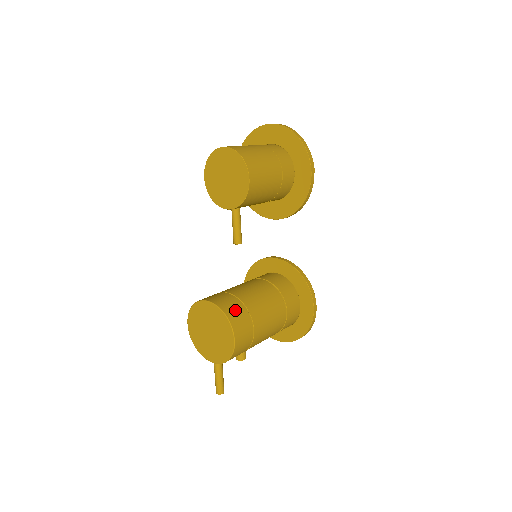
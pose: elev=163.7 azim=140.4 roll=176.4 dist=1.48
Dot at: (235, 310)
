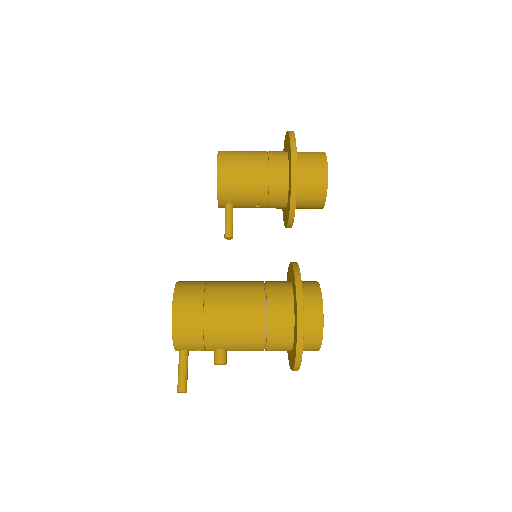
Dot at: (190, 286)
